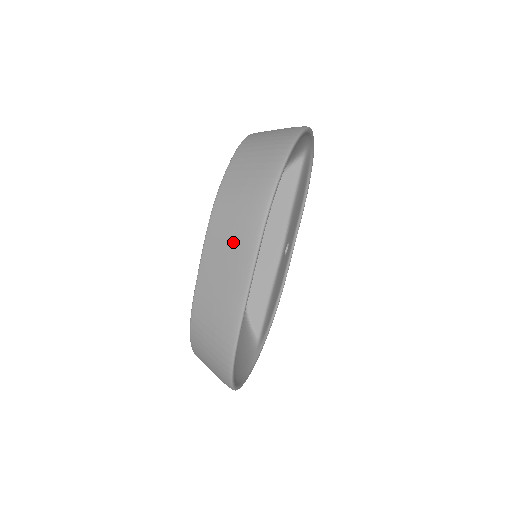
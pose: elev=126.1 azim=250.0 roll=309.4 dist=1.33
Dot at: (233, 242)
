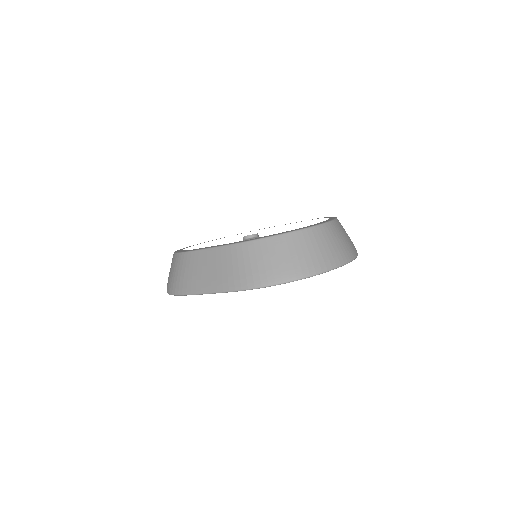
Dot at: (228, 271)
